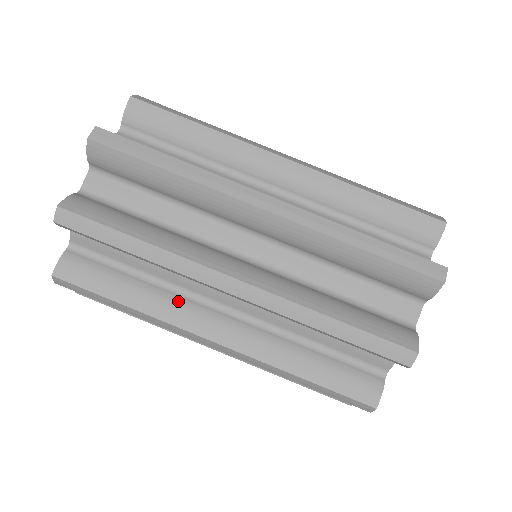
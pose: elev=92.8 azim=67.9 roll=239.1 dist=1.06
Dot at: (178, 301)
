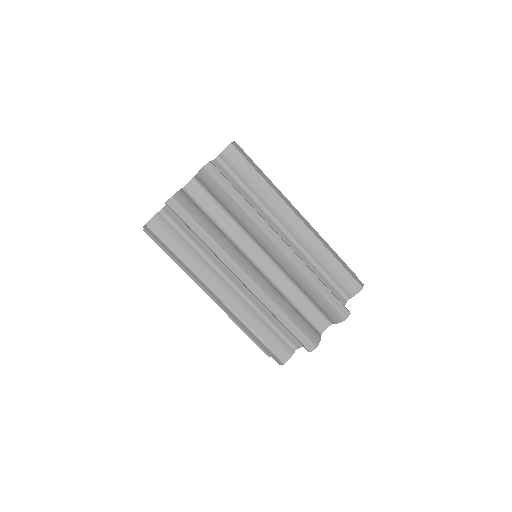
Dot at: (234, 246)
